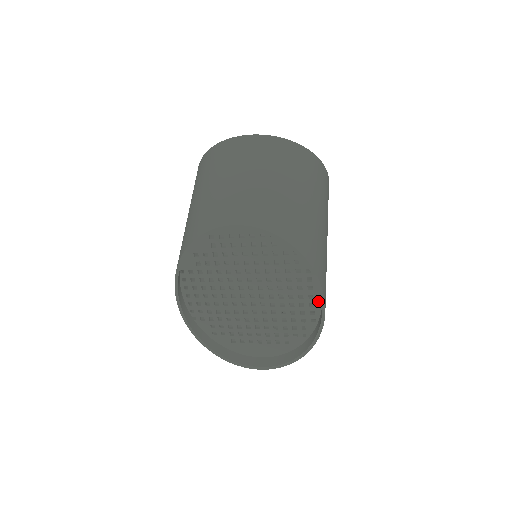
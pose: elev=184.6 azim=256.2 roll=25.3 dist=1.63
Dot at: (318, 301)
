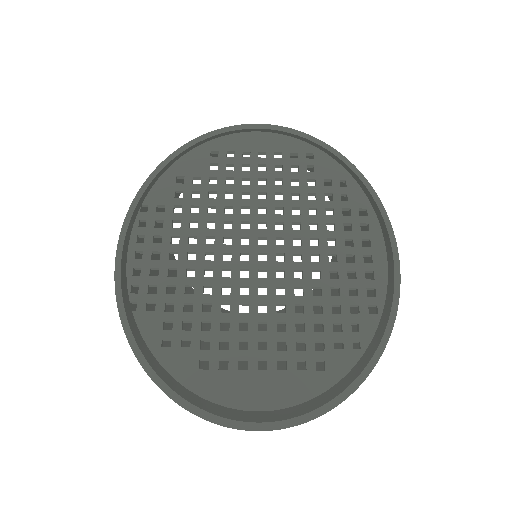
Dot at: (380, 268)
